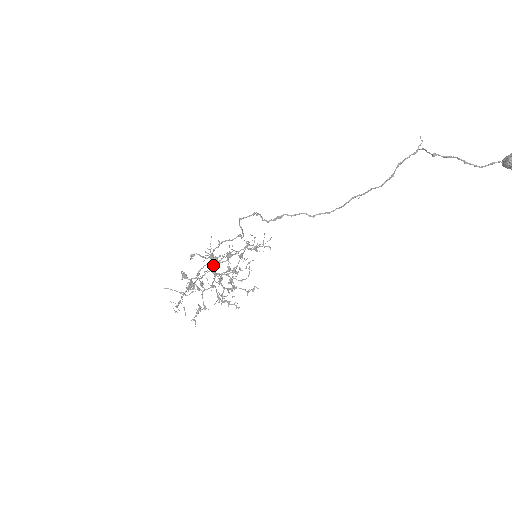
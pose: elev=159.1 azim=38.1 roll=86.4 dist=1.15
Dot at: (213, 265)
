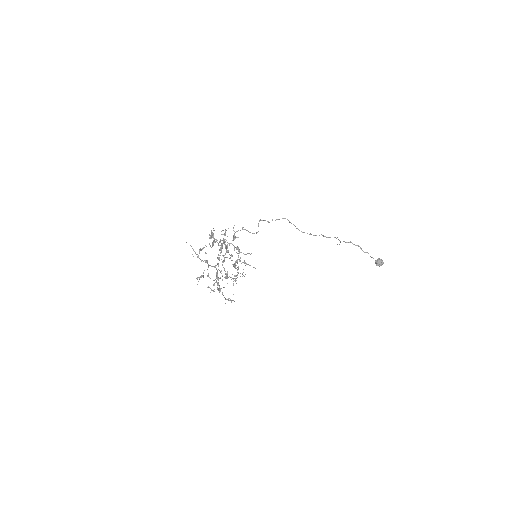
Dot at: (230, 243)
